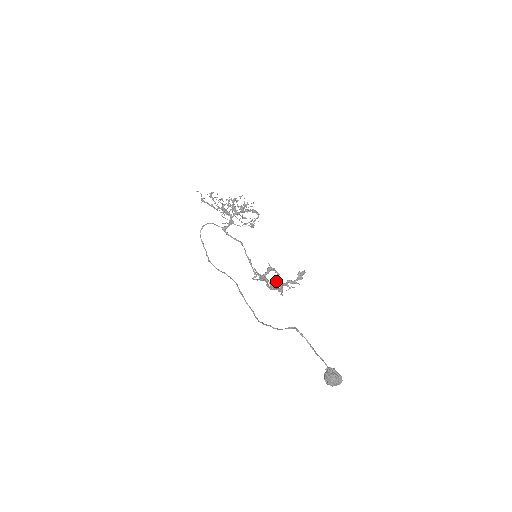
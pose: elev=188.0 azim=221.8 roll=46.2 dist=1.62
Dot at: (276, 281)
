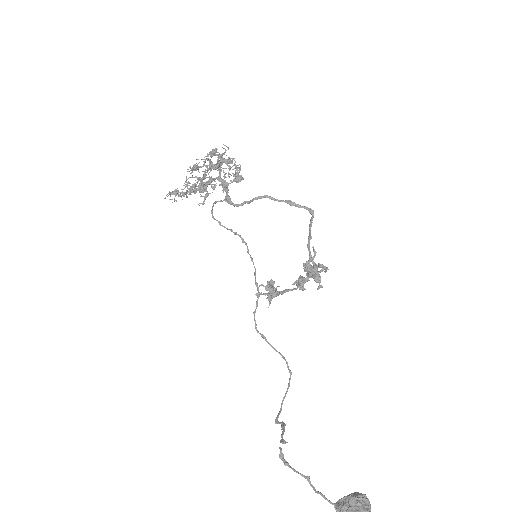
Dot at: (295, 283)
